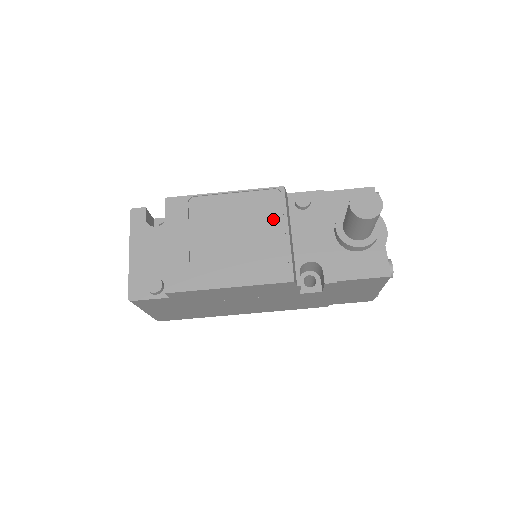
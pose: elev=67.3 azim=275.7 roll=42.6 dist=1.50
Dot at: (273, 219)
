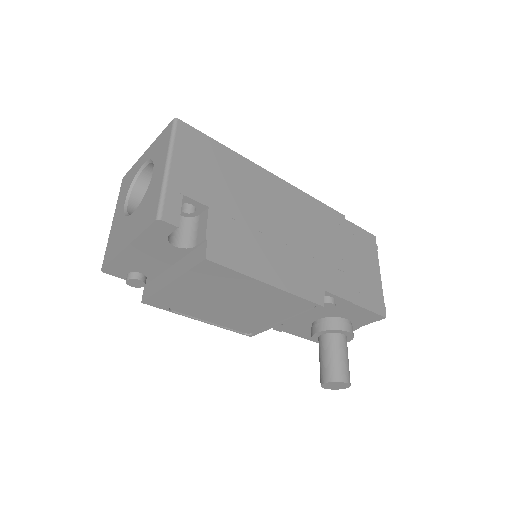
Dot at: (284, 313)
